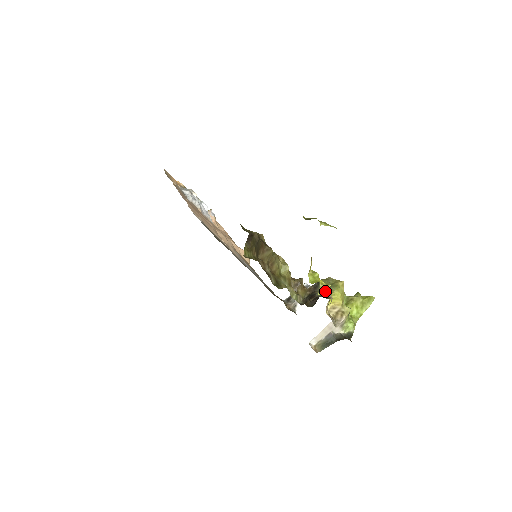
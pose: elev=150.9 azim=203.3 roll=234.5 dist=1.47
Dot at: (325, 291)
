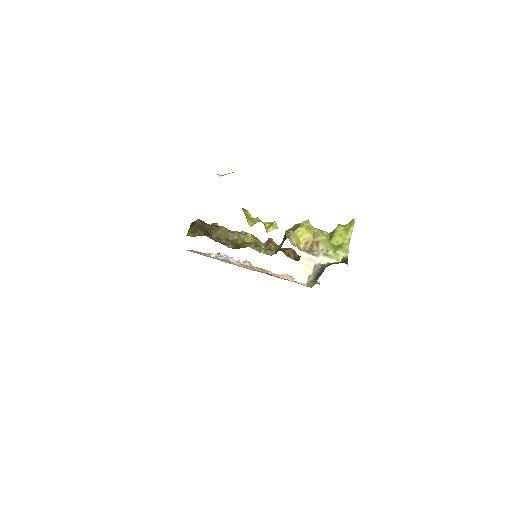
Dot at: (272, 228)
